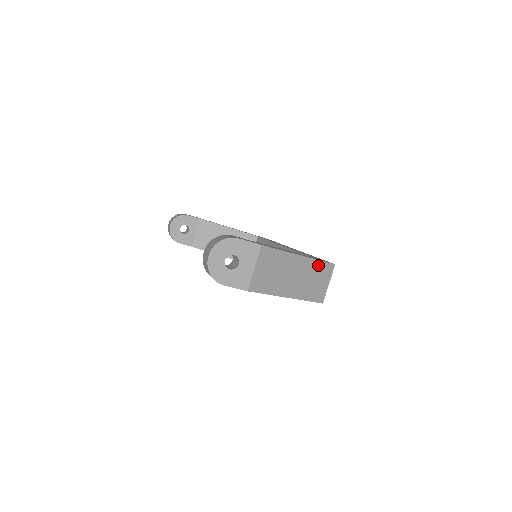
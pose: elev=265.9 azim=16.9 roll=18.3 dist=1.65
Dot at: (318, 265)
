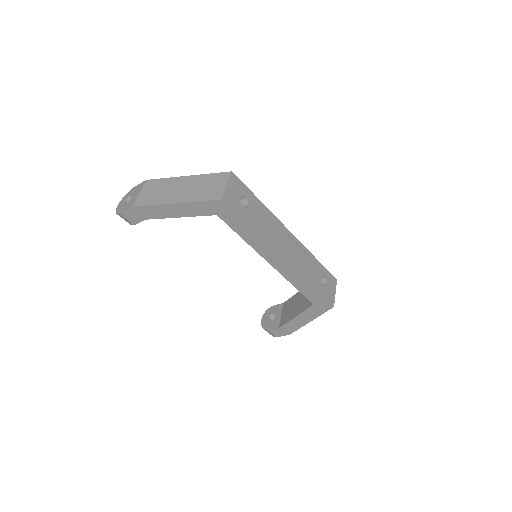
Dot at: (209, 177)
